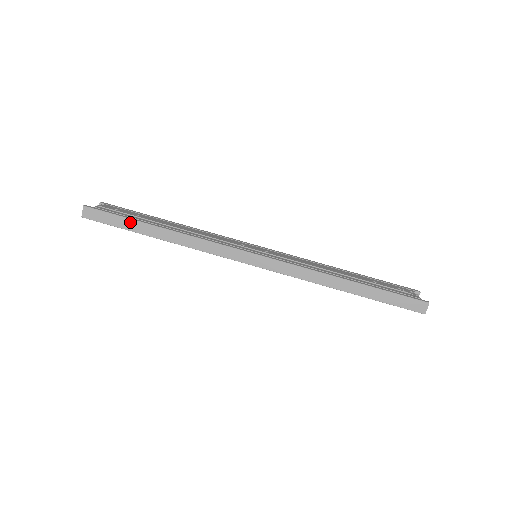
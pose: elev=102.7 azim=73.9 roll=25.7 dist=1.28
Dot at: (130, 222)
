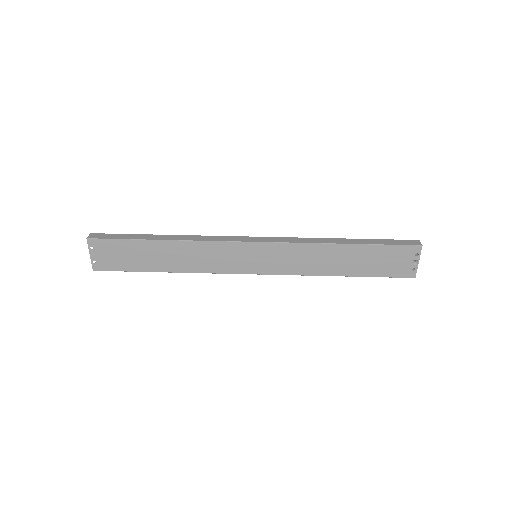
Dot at: (136, 236)
